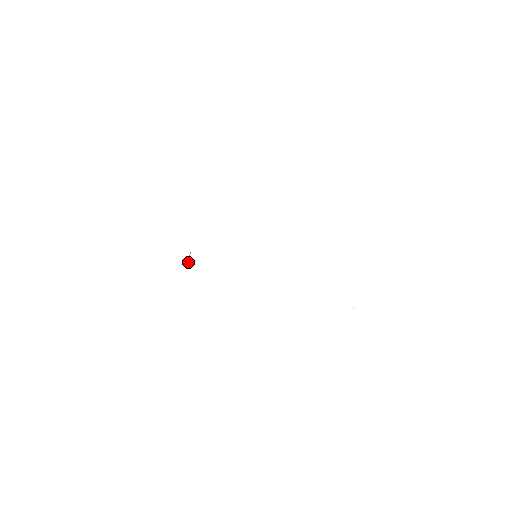
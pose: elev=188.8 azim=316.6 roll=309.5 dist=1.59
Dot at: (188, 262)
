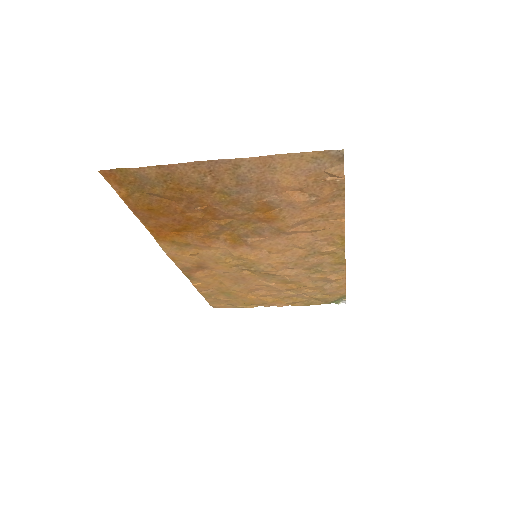
Dot at: (265, 182)
